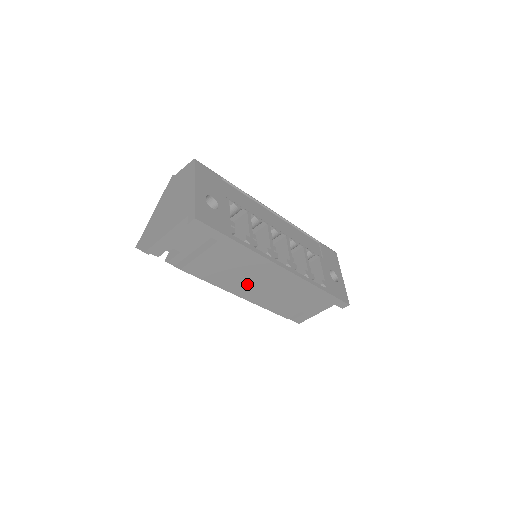
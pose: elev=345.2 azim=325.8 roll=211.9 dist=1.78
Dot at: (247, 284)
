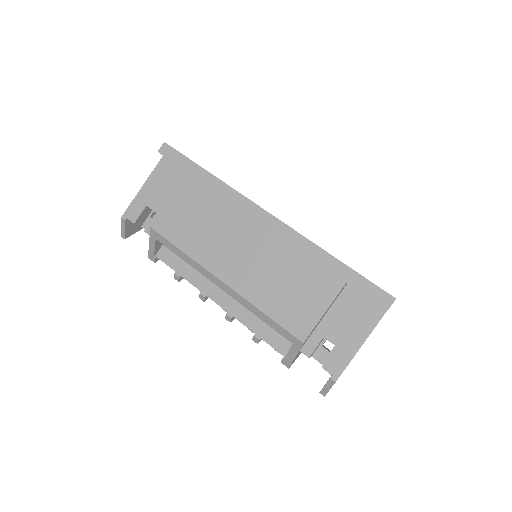
Dot at: (229, 251)
